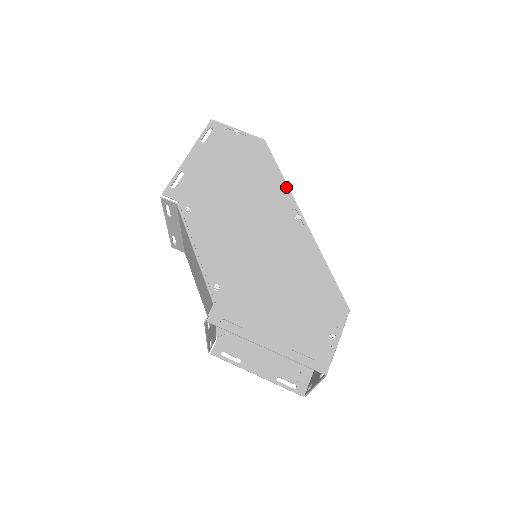
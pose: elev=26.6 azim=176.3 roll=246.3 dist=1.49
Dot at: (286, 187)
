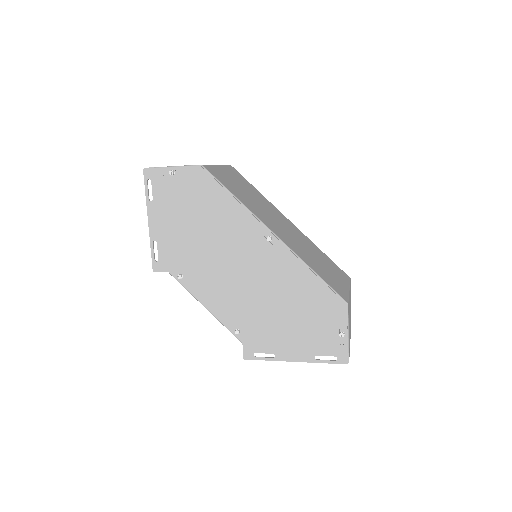
Dot at: (245, 211)
